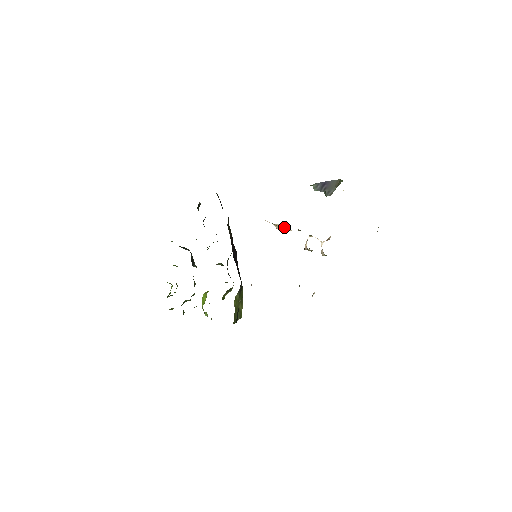
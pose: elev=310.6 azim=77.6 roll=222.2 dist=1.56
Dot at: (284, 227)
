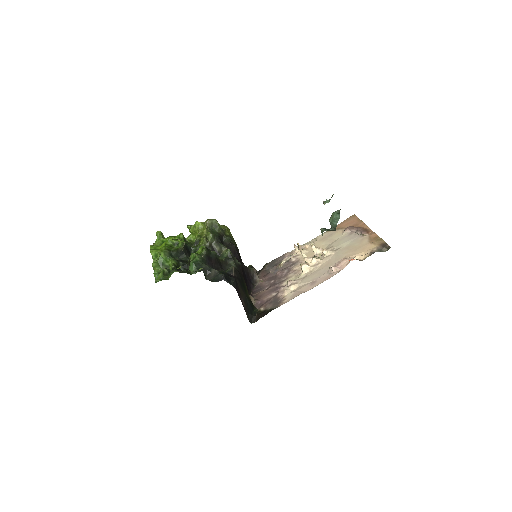
Dot at: occluded
